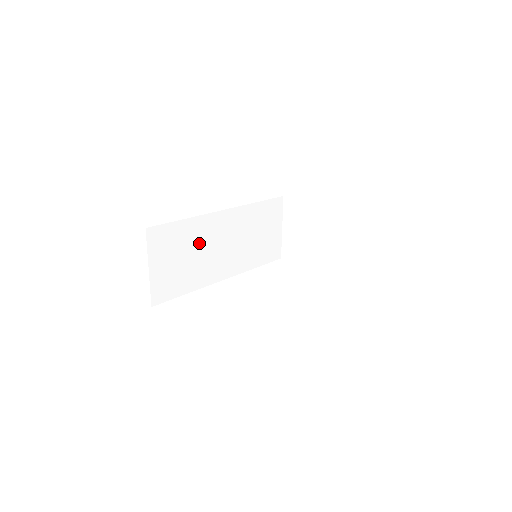
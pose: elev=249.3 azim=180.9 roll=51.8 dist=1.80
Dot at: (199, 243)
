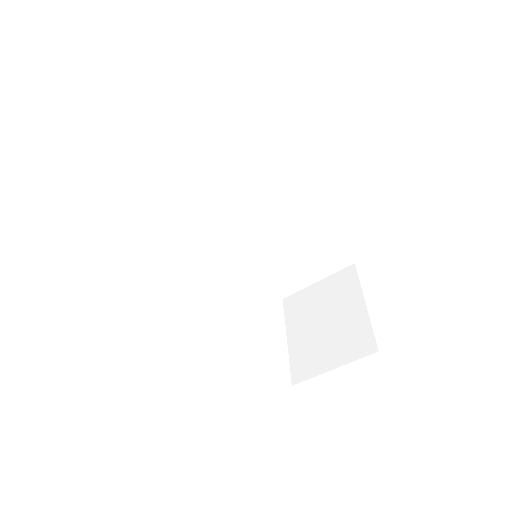
Dot at: (239, 182)
